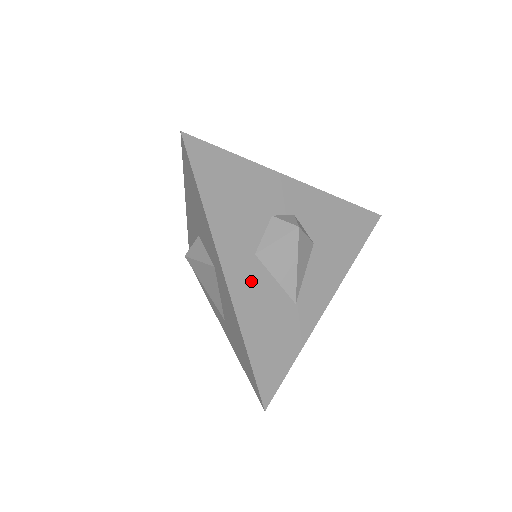
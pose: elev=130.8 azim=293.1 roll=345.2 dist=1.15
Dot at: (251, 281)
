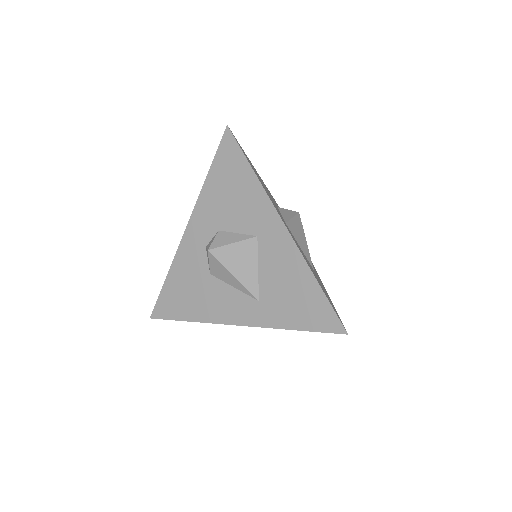
Dot at: occluded
